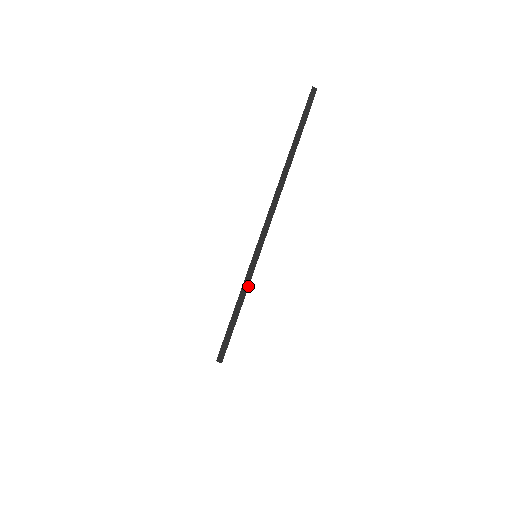
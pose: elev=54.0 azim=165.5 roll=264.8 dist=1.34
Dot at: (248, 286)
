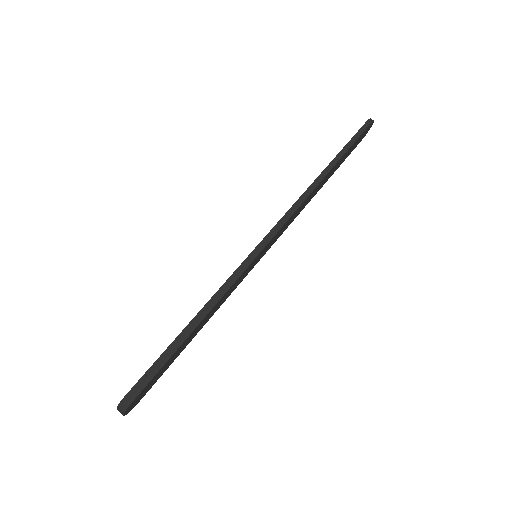
Dot at: (235, 280)
